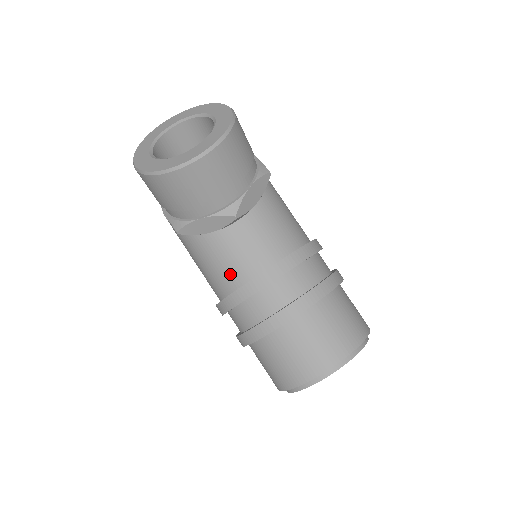
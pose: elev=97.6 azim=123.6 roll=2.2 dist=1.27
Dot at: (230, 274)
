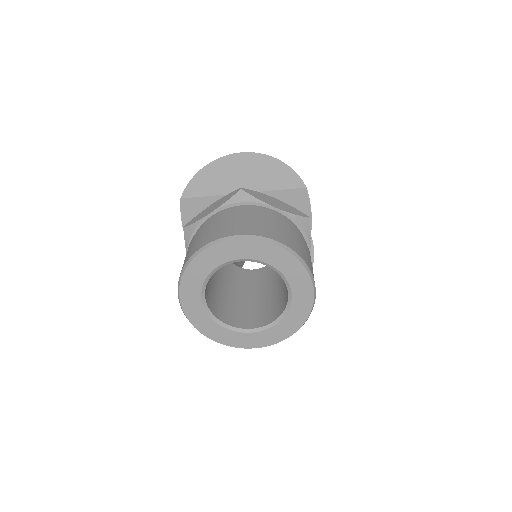
Dot at: occluded
